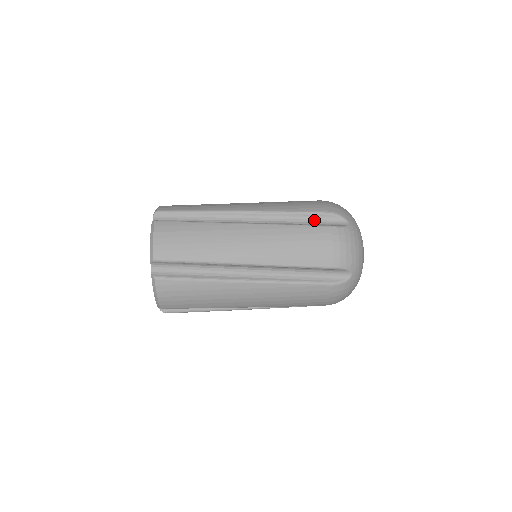
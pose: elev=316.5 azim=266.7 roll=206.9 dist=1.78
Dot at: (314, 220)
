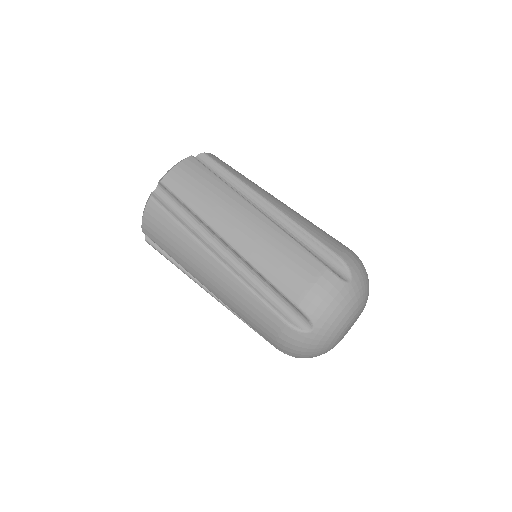
Dot at: (321, 254)
